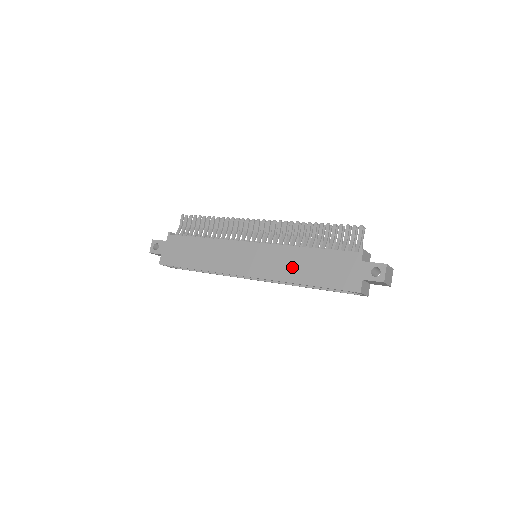
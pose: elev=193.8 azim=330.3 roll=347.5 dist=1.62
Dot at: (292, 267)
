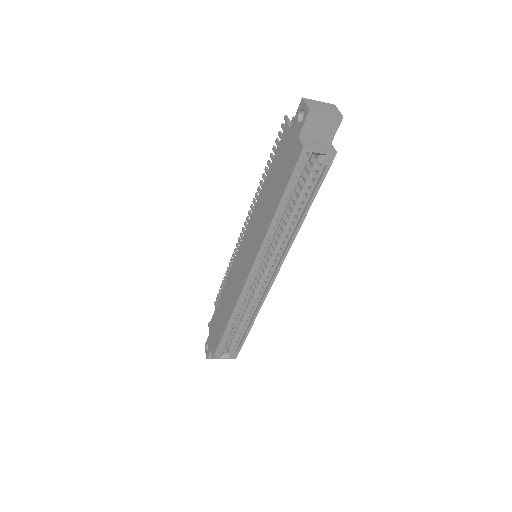
Dot at: (263, 216)
